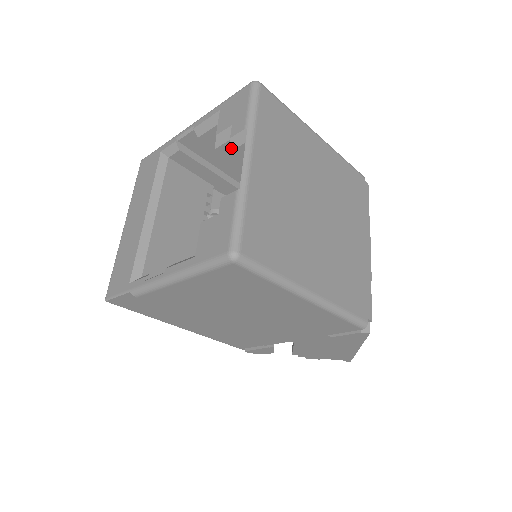
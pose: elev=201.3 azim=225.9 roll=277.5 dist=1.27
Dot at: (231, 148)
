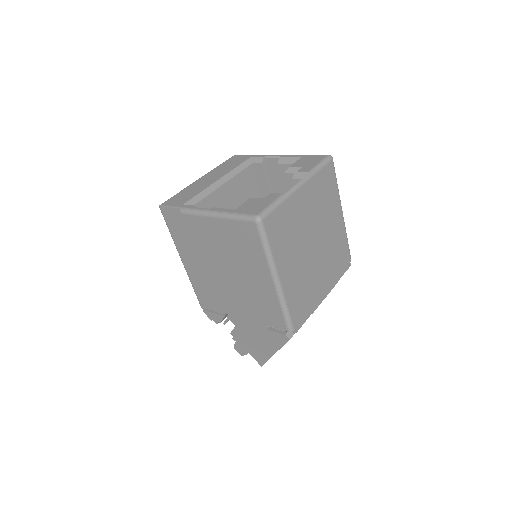
Dot at: (293, 177)
